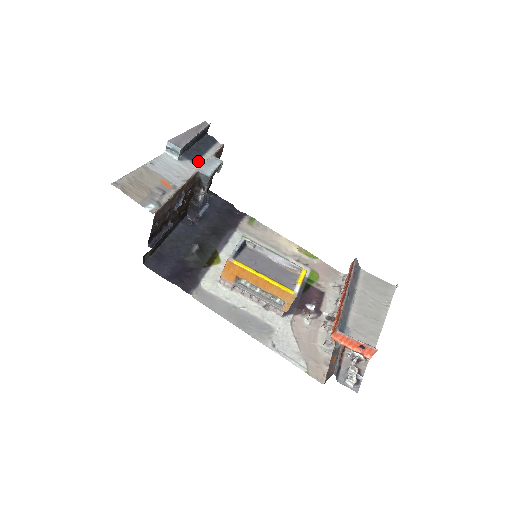
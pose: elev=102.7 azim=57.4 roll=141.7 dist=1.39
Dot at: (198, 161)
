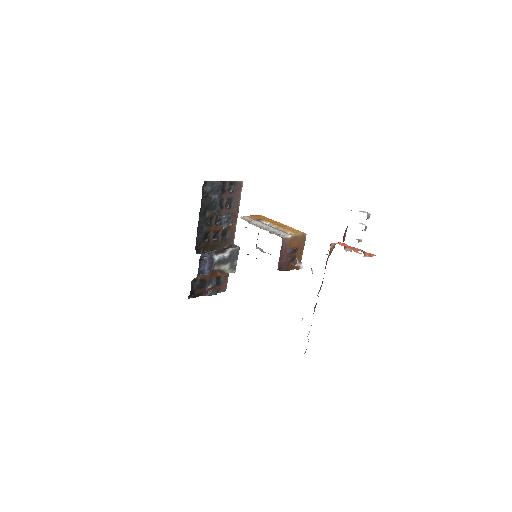
Dot at: occluded
